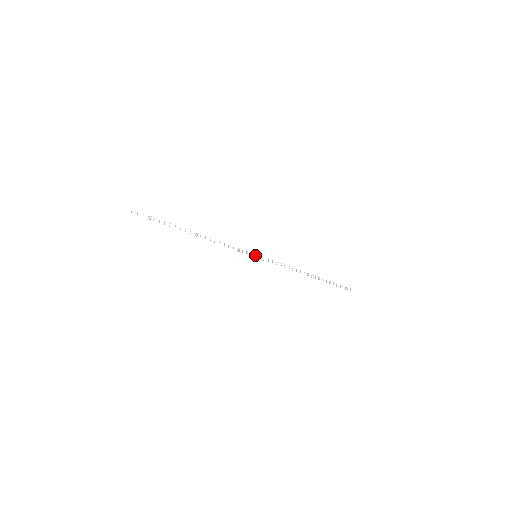
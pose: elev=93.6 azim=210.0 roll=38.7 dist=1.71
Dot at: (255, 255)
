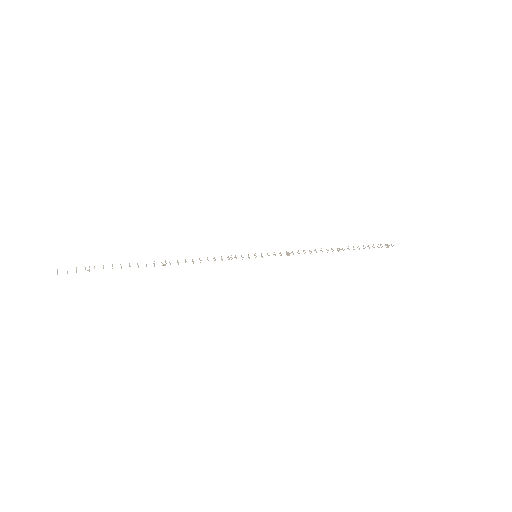
Dot at: occluded
